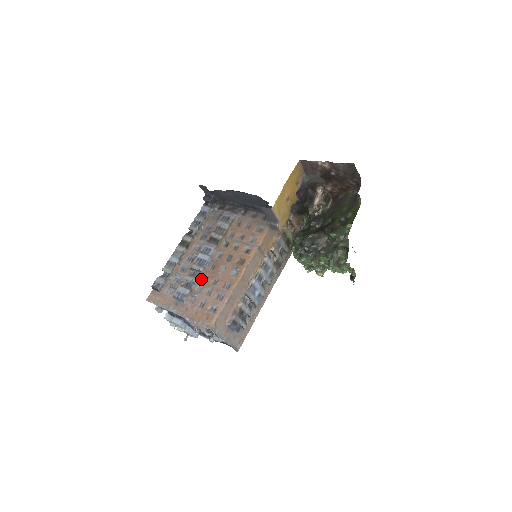
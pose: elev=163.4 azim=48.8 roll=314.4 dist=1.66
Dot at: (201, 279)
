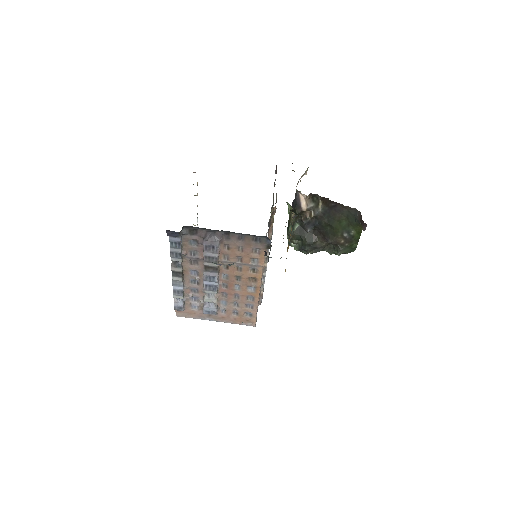
Dot at: (220, 296)
